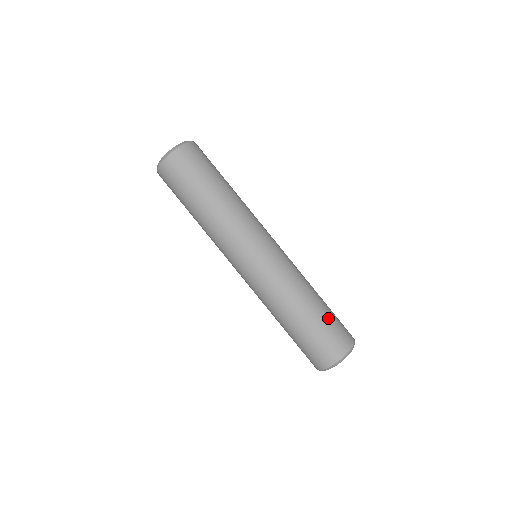
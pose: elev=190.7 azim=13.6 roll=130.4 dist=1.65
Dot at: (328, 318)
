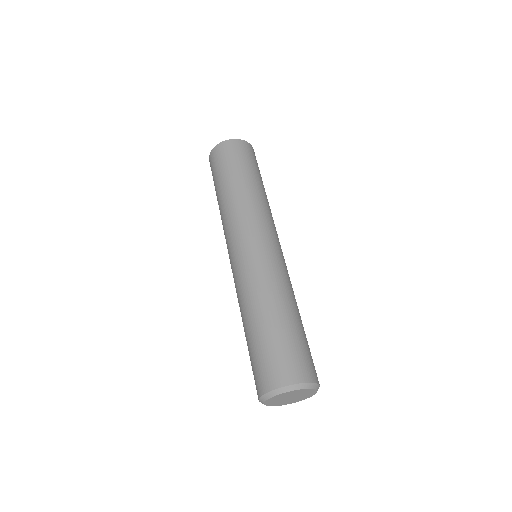
Dot at: (298, 336)
